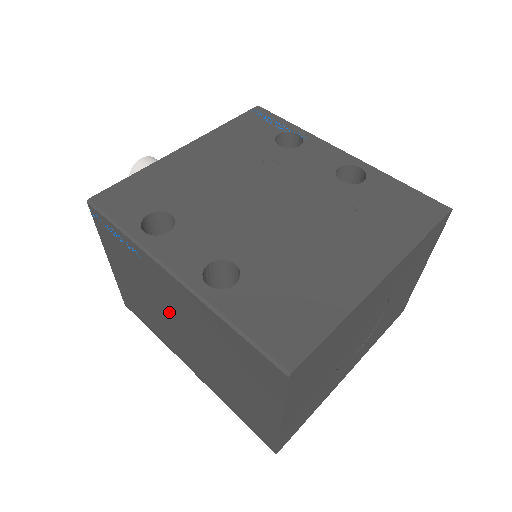
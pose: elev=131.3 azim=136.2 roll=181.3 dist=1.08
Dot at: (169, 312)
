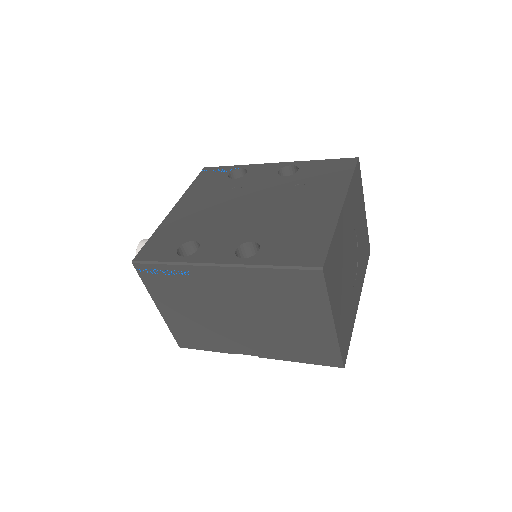
Dot at: (222, 308)
